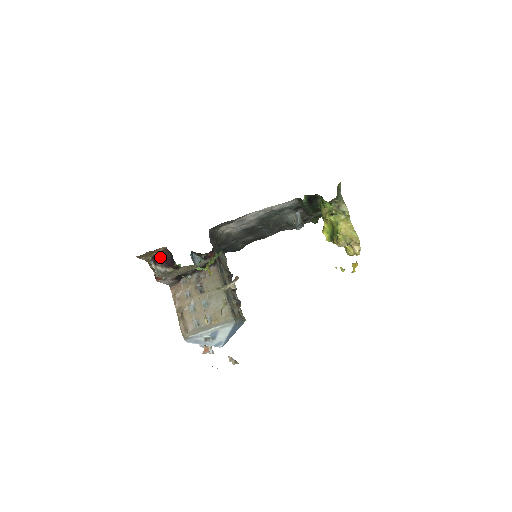
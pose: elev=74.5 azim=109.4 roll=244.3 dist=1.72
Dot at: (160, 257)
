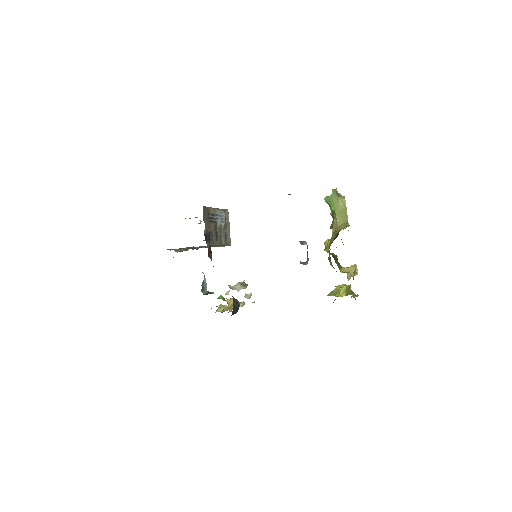
Dot at: occluded
